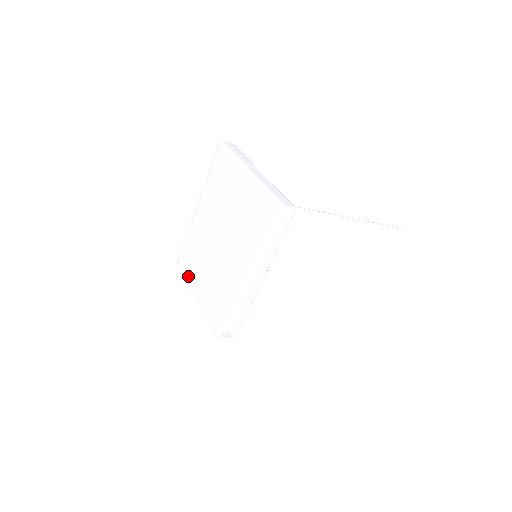
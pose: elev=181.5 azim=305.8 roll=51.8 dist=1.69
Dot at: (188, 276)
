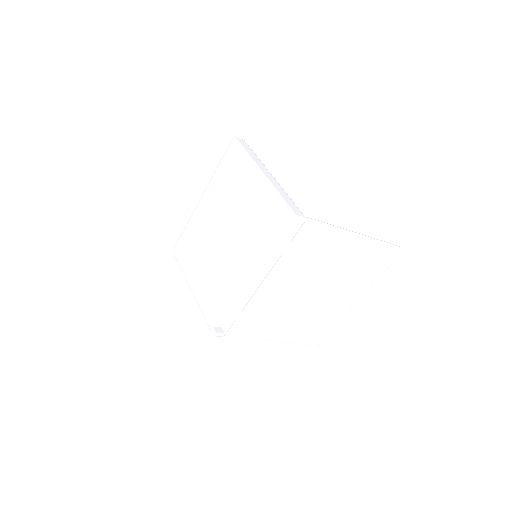
Dot at: (183, 266)
